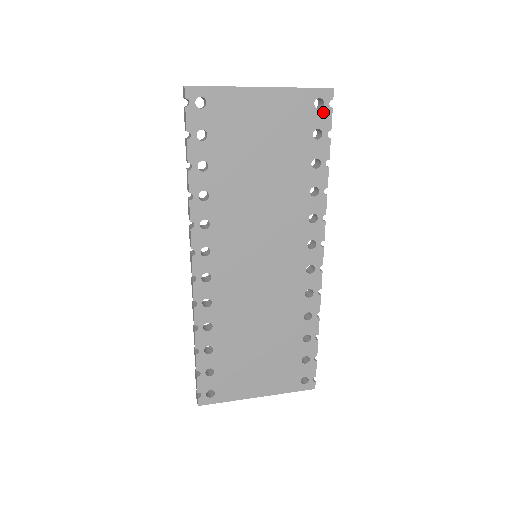
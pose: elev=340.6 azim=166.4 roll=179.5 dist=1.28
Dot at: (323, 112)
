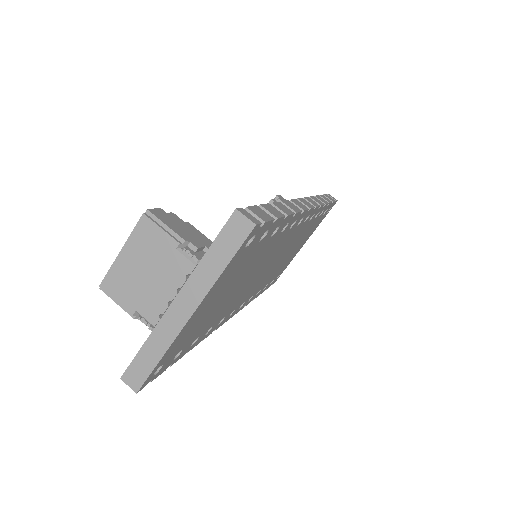
Dot at: (258, 234)
